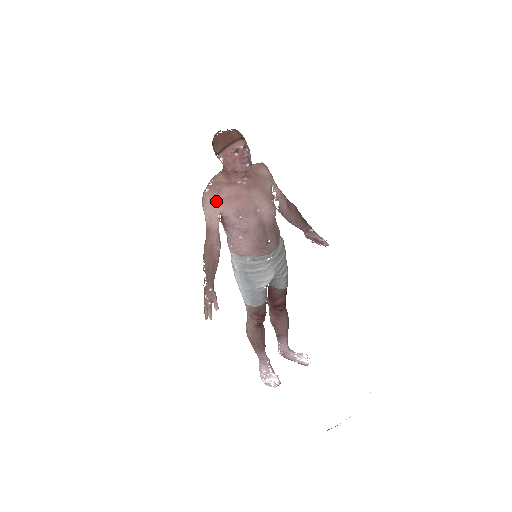
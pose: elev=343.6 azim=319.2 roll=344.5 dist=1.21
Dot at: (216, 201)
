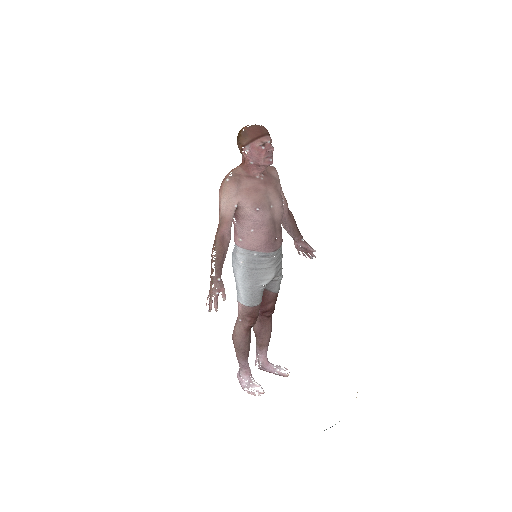
Dot at: (236, 191)
